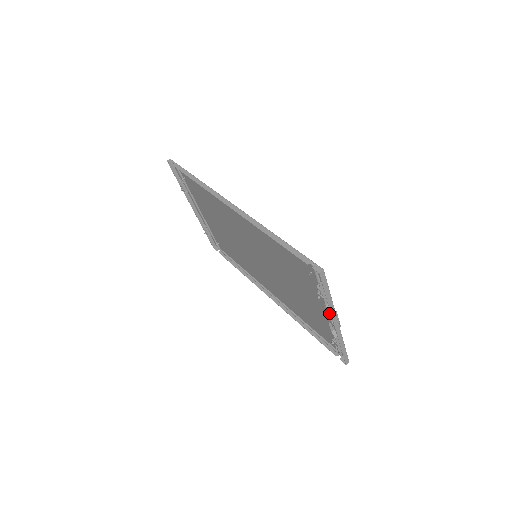
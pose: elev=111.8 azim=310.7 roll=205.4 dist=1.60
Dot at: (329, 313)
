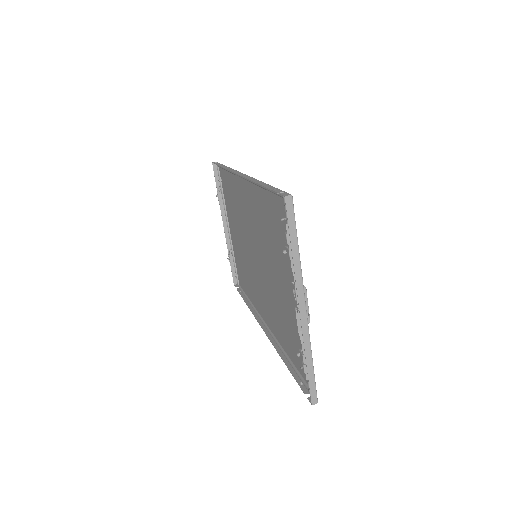
Dot at: (295, 284)
